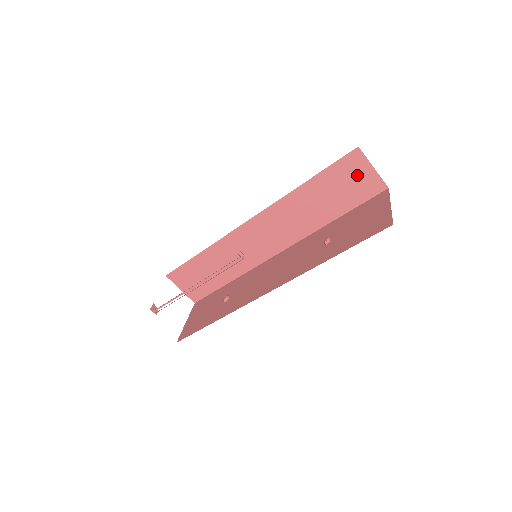
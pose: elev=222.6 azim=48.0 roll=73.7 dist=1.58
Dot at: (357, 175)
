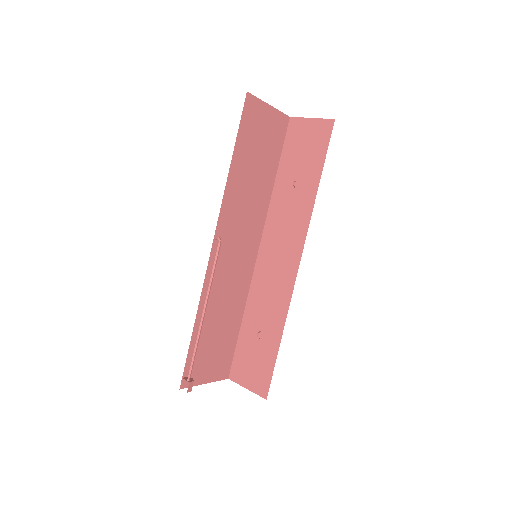
Dot at: (305, 135)
